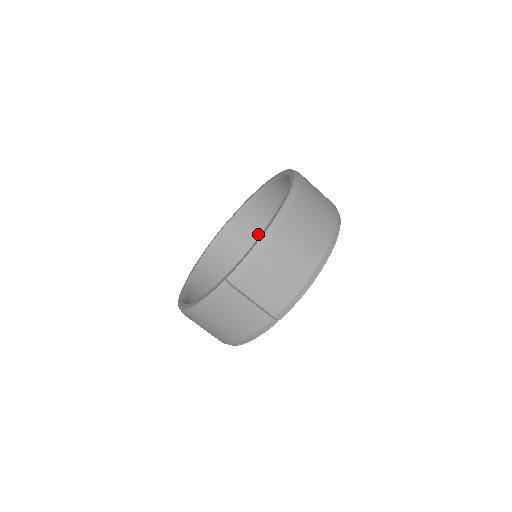
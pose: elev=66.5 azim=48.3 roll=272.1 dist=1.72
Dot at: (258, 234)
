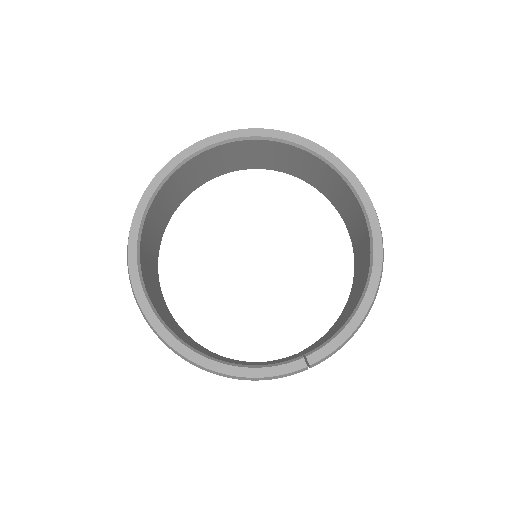
Dot at: (207, 170)
